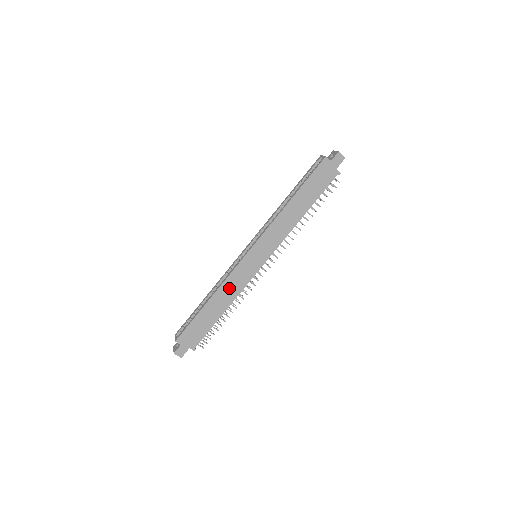
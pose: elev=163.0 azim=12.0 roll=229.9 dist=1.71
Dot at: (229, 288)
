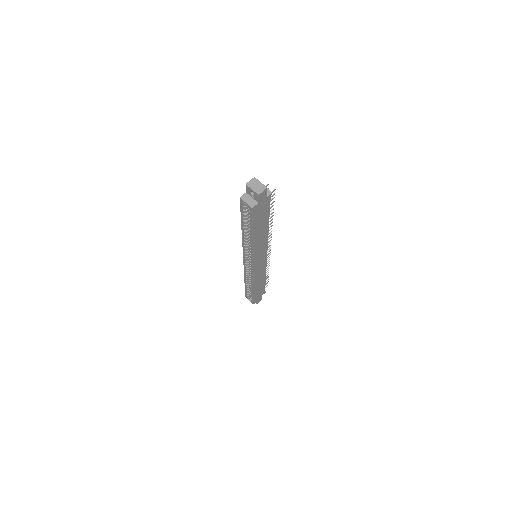
Dot at: (258, 277)
